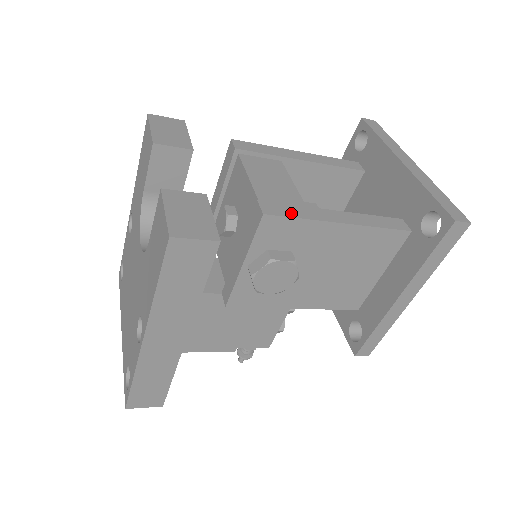
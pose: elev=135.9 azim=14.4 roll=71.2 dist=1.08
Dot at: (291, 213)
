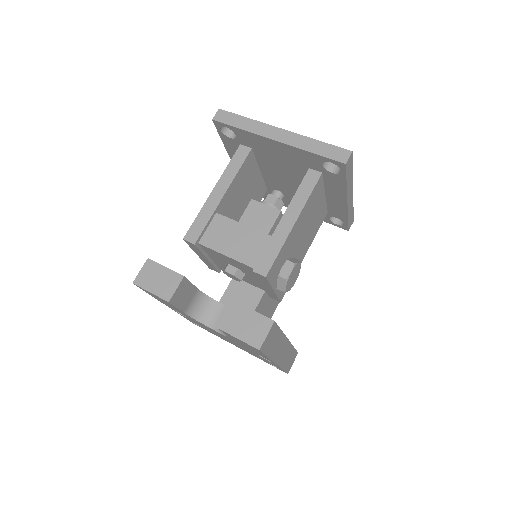
Dot at: (272, 256)
